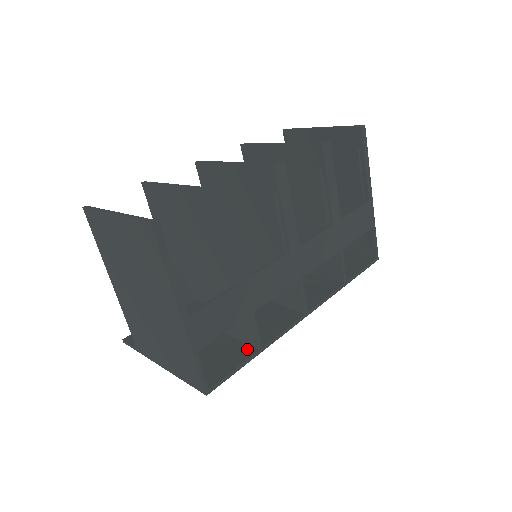
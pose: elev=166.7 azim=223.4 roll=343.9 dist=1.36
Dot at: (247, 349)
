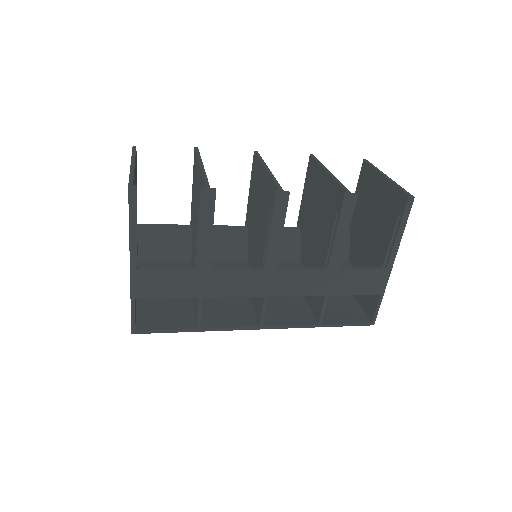
Dot at: (190, 322)
